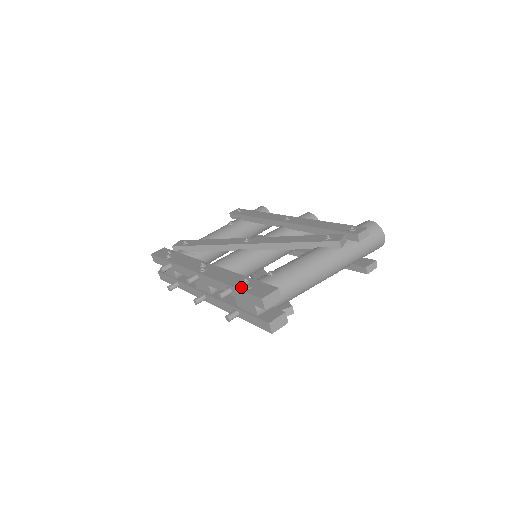
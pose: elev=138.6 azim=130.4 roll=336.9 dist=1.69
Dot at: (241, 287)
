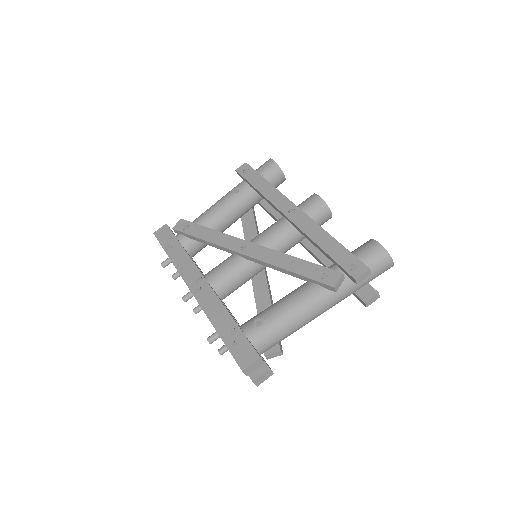
Dot at: (227, 340)
